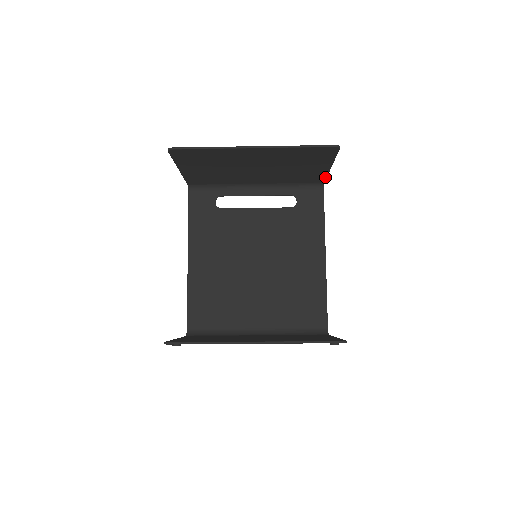
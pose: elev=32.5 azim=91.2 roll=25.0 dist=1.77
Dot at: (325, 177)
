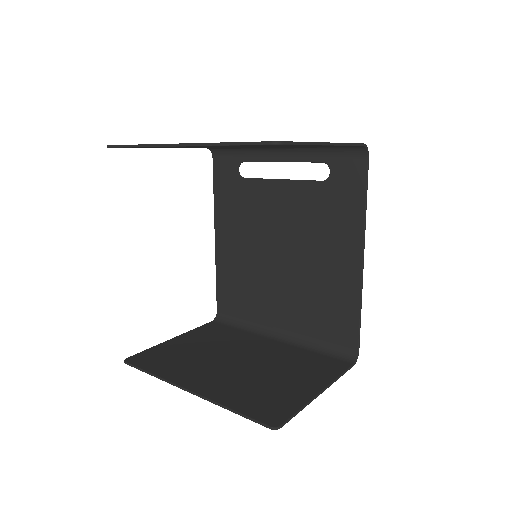
Dot at: (350, 145)
